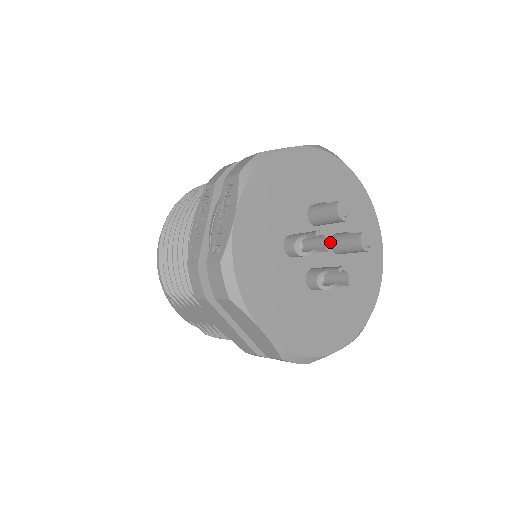
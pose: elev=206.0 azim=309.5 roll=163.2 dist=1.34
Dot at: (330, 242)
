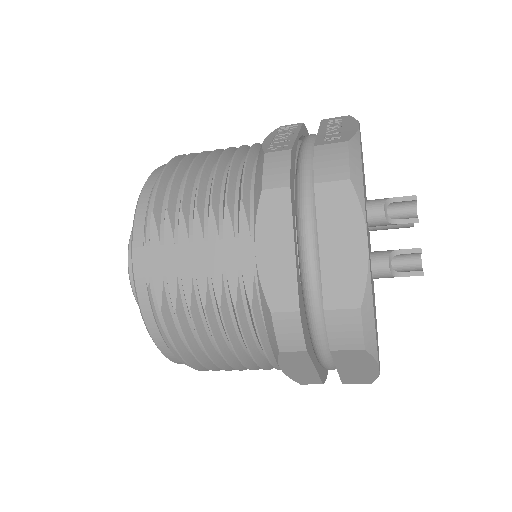
Dot at: occluded
